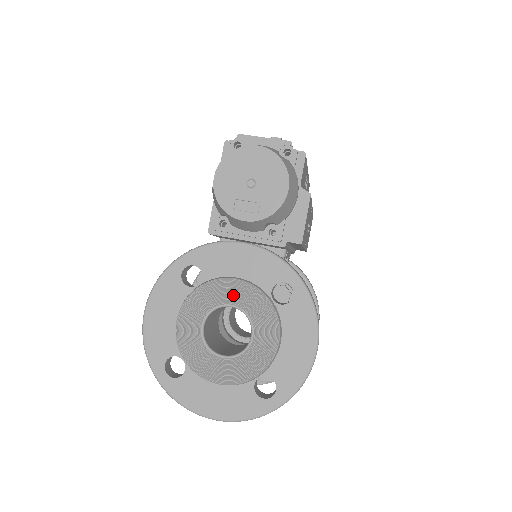
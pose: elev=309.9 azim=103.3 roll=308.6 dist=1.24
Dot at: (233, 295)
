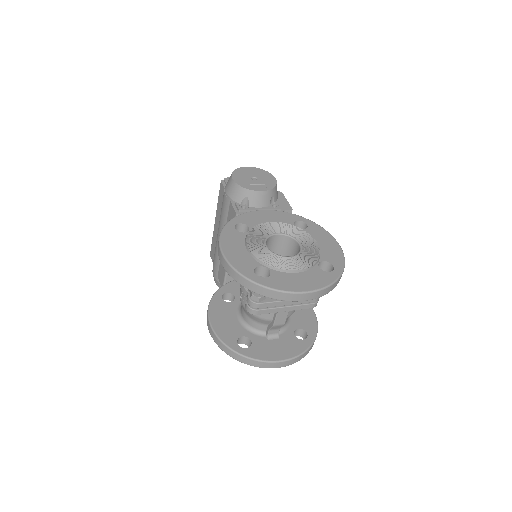
Dot at: (274, 229)
